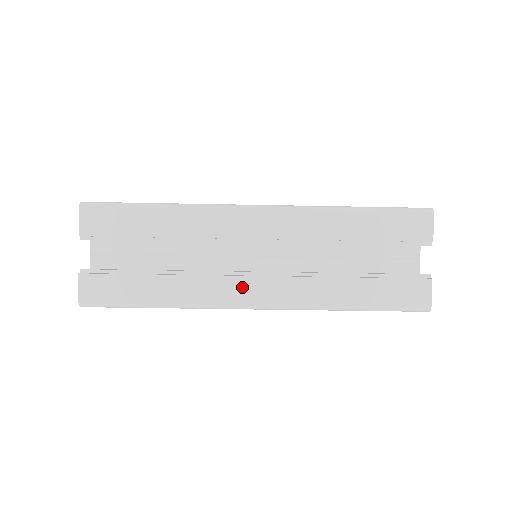
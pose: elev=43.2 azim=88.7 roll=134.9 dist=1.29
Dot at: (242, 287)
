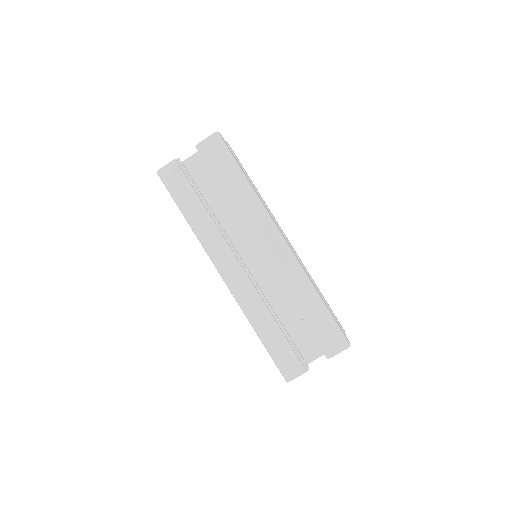
Dot at: occluded
